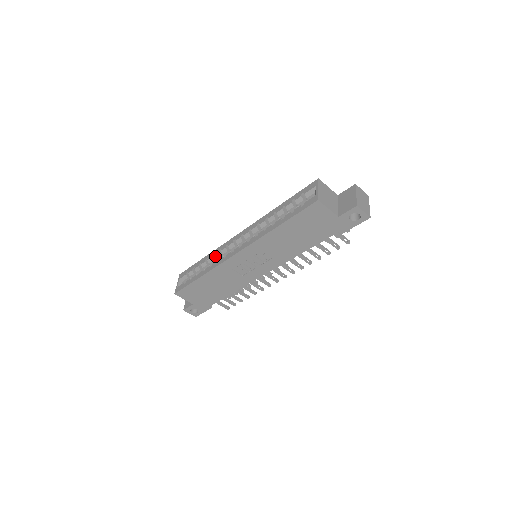
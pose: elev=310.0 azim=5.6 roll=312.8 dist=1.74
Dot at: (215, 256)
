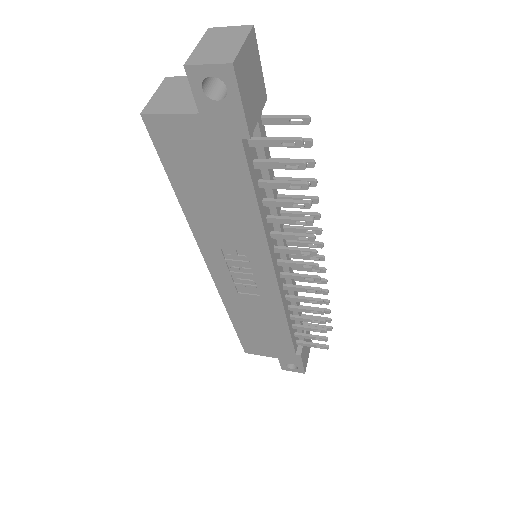
Dot at: occluded
